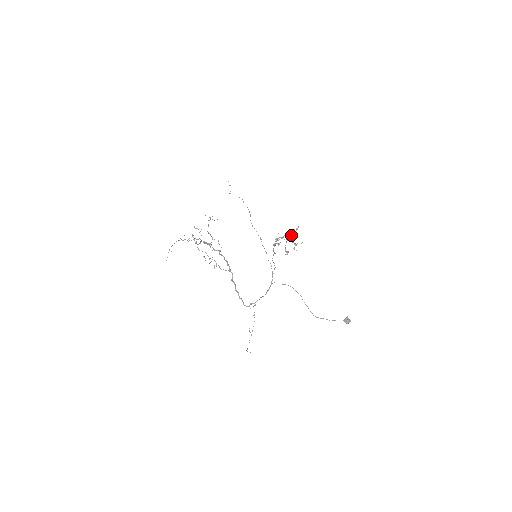
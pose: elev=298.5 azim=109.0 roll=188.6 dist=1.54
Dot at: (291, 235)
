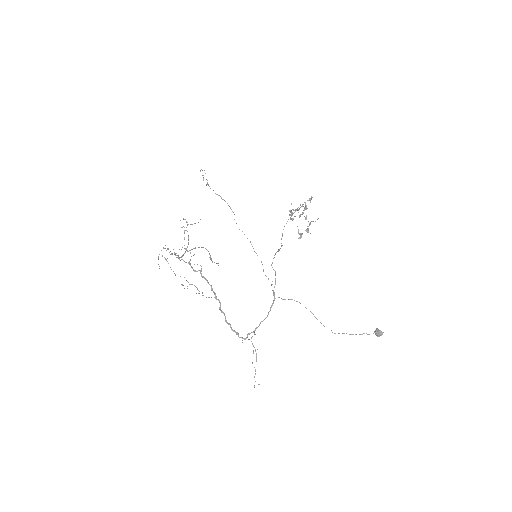
Dot at: (304, 209)
